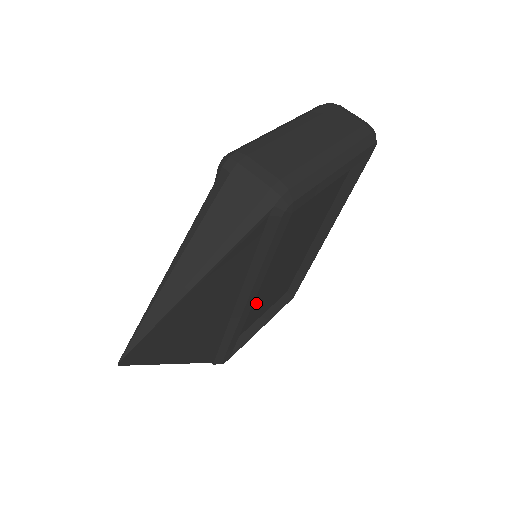
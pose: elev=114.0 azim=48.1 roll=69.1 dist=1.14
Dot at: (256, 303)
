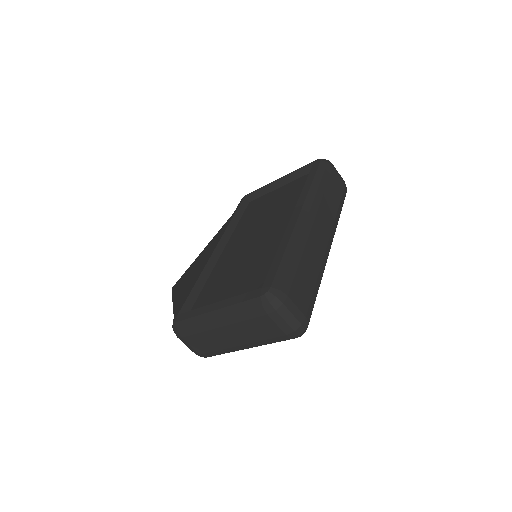
Dot at: occluded
